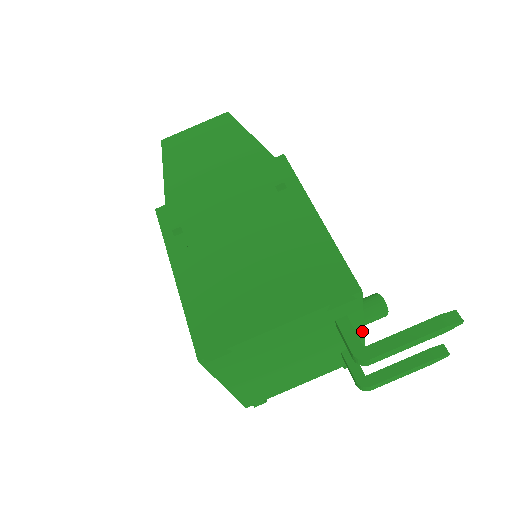
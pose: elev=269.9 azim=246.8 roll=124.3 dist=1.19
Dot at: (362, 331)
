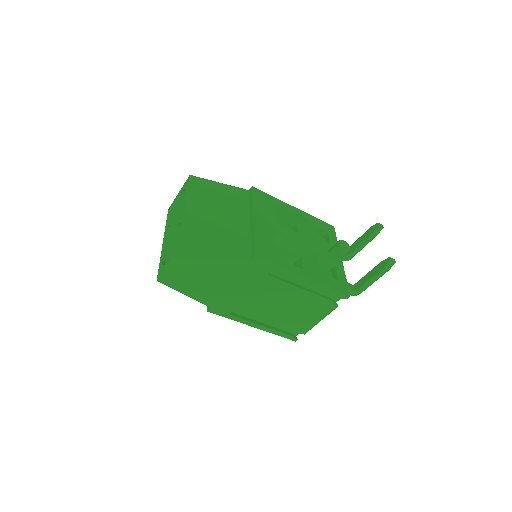
Dot at: occluded
